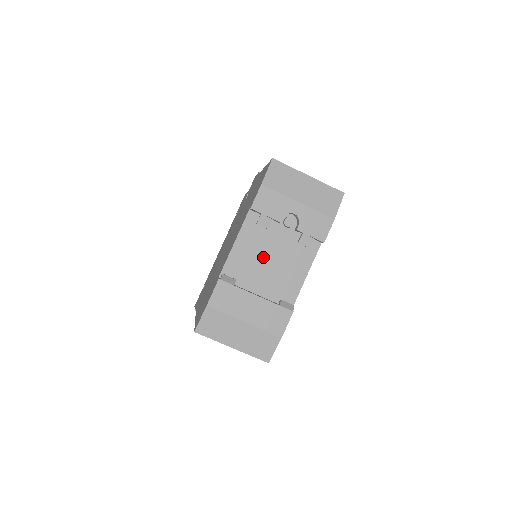
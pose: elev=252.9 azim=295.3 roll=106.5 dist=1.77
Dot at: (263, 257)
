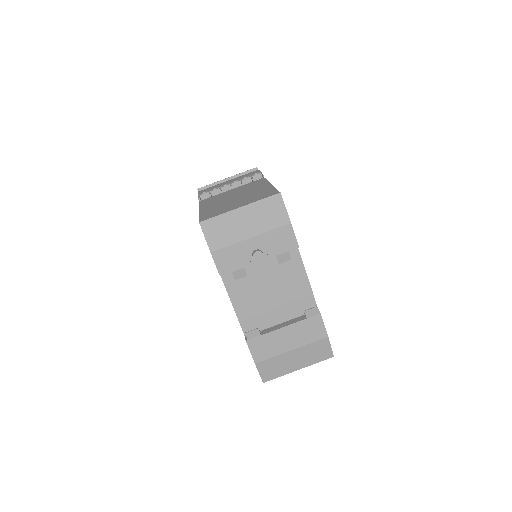
Dot at: (263, 295)
